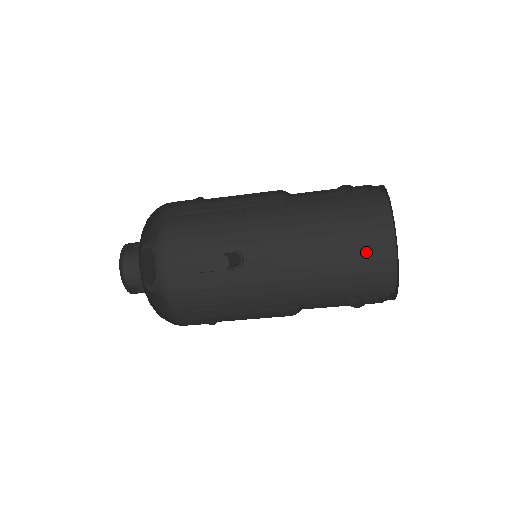
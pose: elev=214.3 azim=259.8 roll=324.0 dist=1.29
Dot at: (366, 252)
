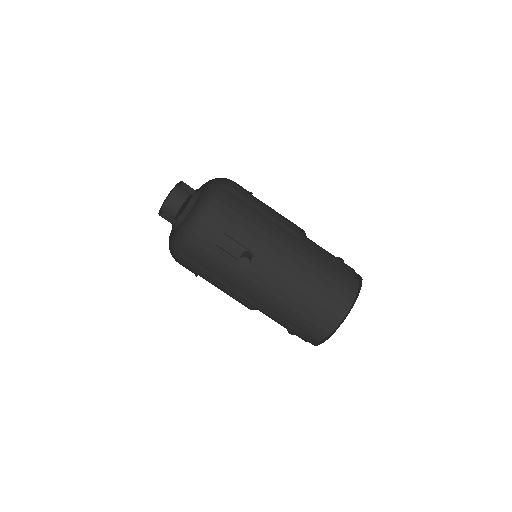
Dot at: (323, 312)
